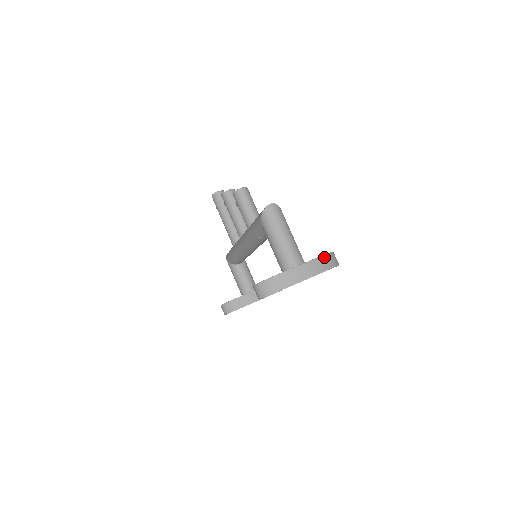
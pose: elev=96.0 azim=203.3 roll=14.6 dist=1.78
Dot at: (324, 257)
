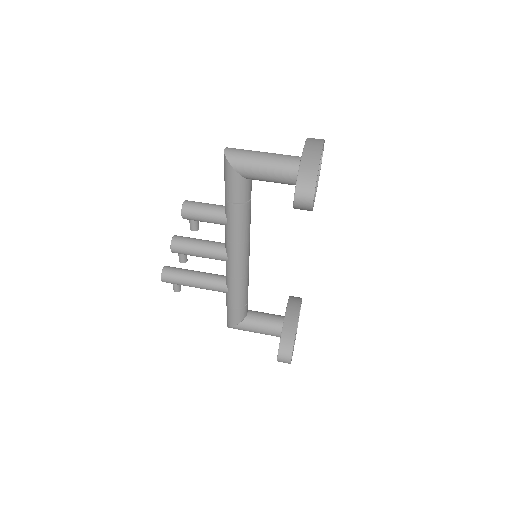
Dot at: (309, 138)
